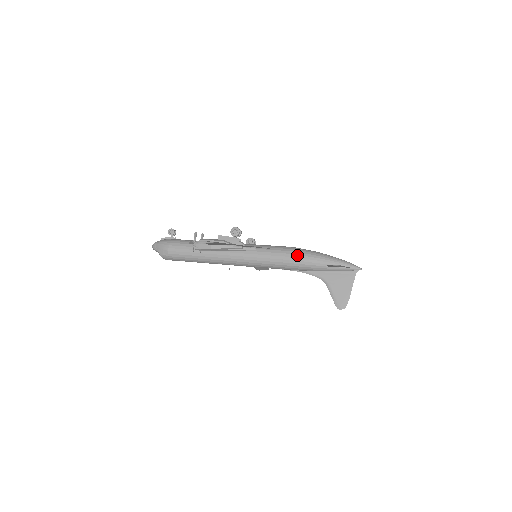
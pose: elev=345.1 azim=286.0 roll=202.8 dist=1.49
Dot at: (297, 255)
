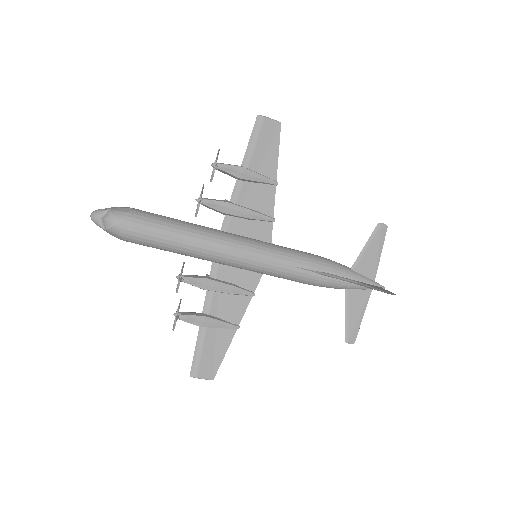
Dot at: occluded
